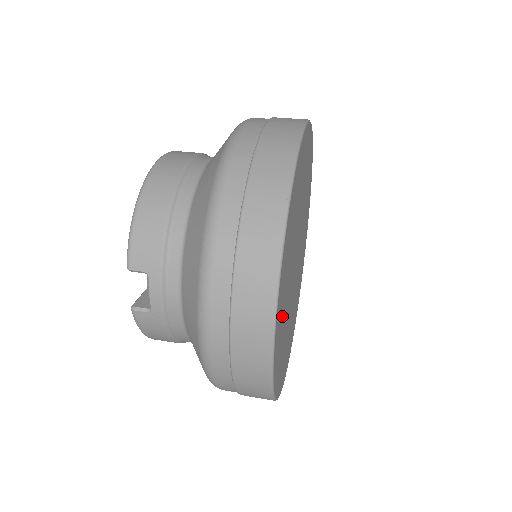
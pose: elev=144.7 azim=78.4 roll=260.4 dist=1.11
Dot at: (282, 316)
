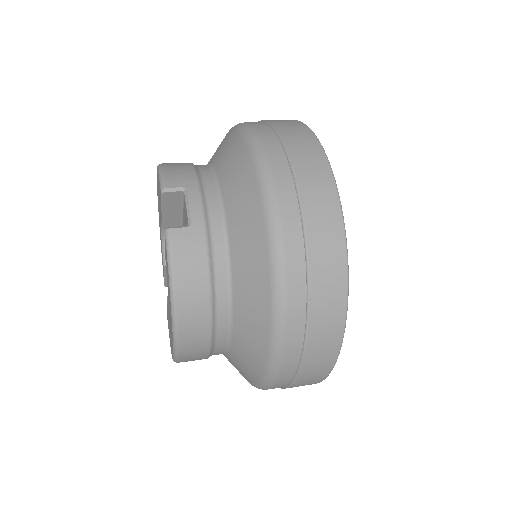
Dot at: occluded
